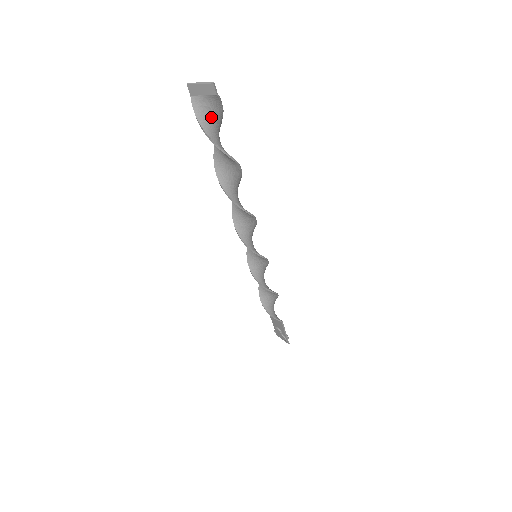
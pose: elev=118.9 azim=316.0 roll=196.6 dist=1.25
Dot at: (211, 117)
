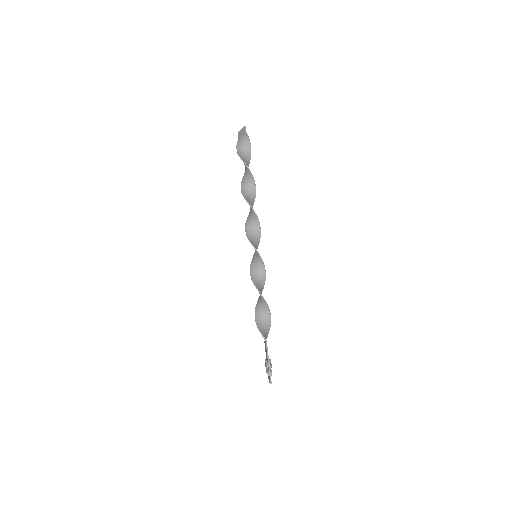
Dot at: (243, 147)
